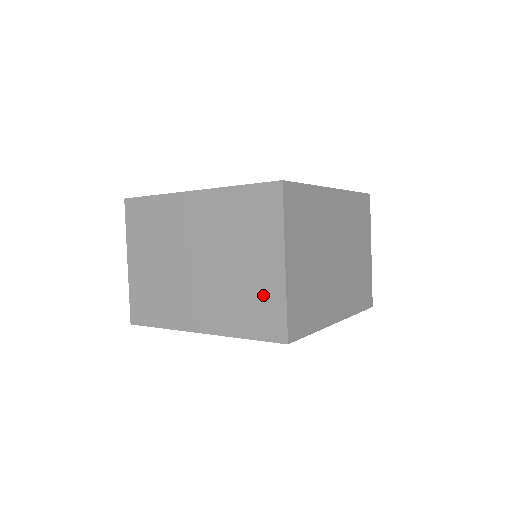
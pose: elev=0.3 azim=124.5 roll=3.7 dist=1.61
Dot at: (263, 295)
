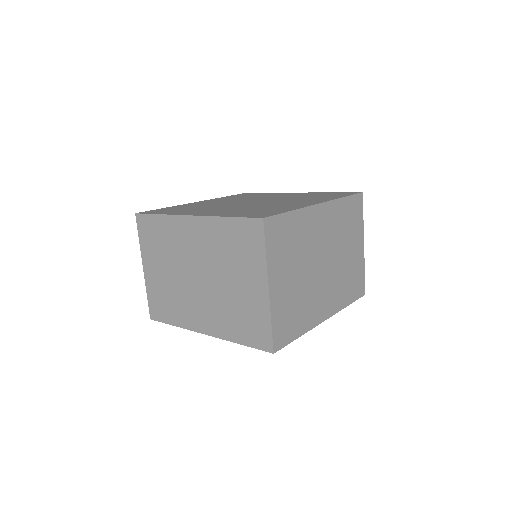
Dot at: (252, 312)
